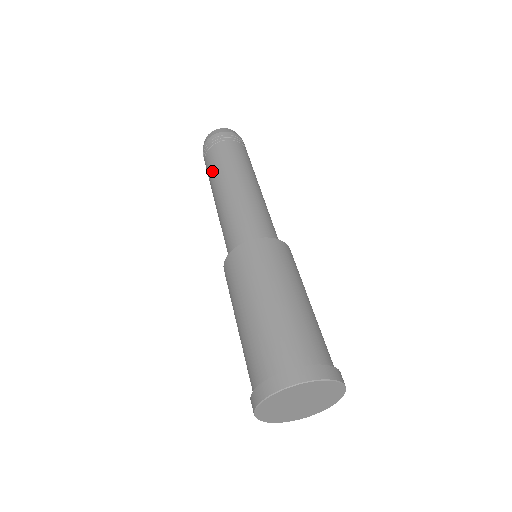
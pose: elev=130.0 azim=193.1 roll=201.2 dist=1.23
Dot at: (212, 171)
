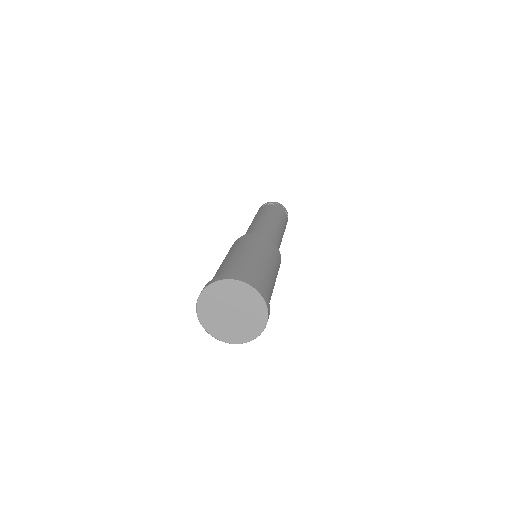
Dot at: occluded
